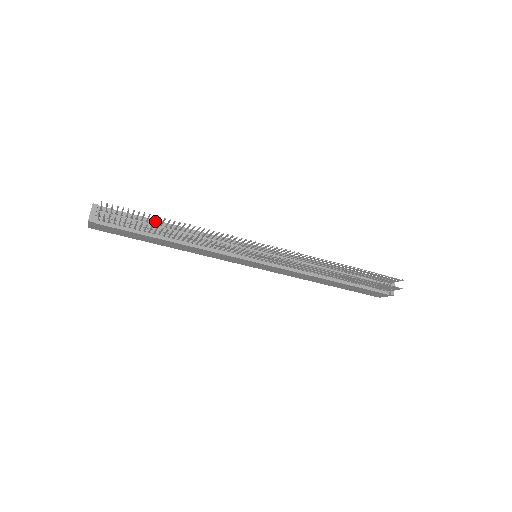
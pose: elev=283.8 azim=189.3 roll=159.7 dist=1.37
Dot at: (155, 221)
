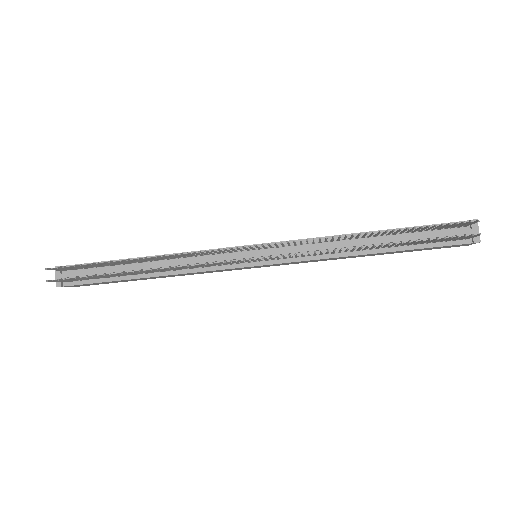
Dot at: occluded
